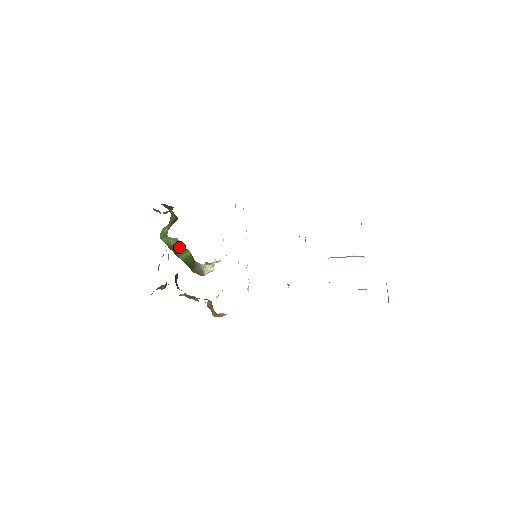
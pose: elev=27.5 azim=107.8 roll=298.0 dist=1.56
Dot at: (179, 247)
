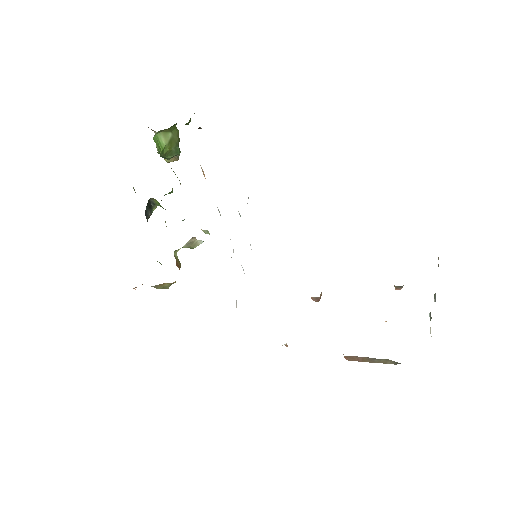
Dot at: occluded
